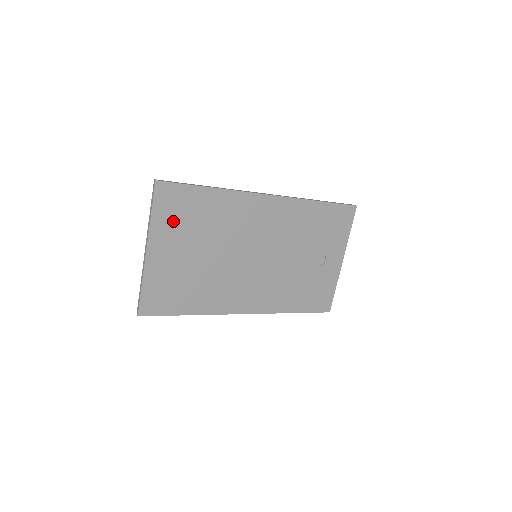
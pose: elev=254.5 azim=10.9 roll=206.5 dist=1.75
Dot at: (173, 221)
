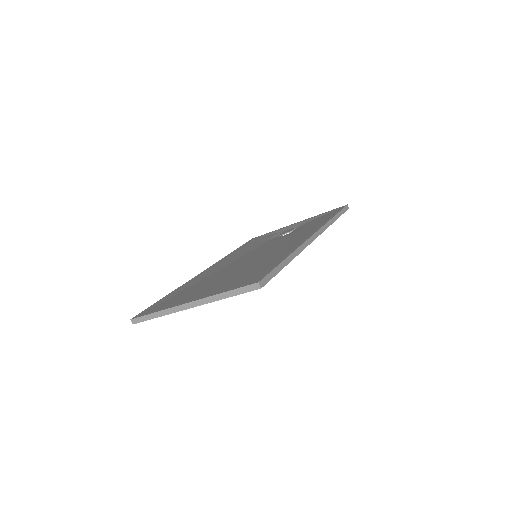
Dot at: occluded
